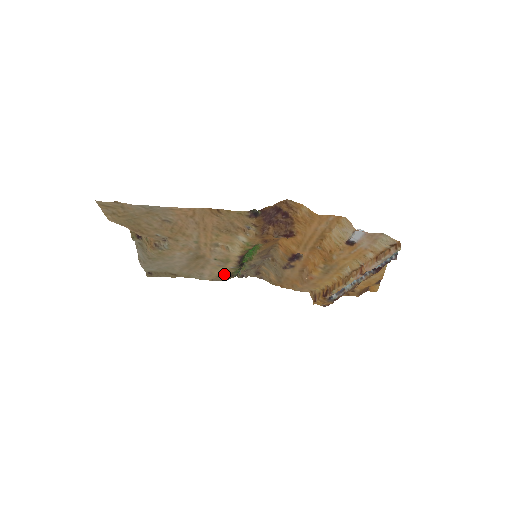
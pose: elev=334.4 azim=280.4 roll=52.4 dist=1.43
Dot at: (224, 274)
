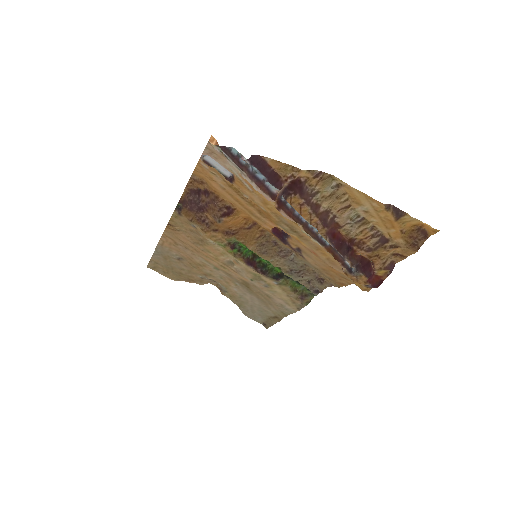
Dot at: (291, 296)
